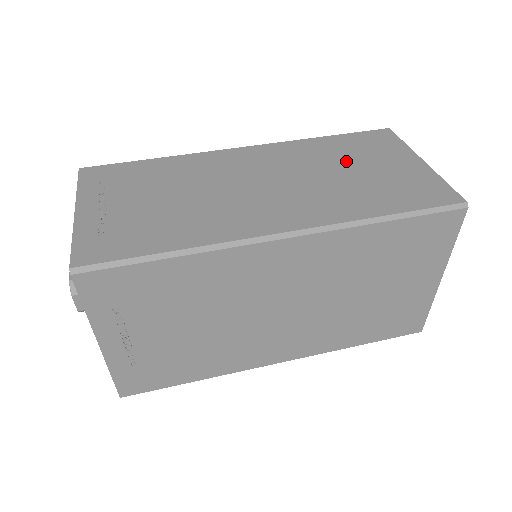
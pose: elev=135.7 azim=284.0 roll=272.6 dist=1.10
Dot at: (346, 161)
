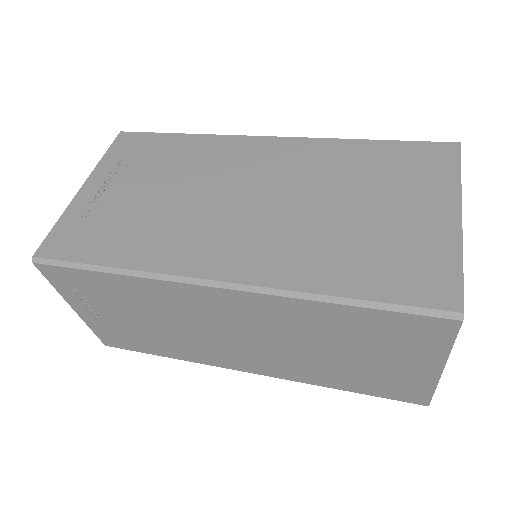
Dot at: occluded
